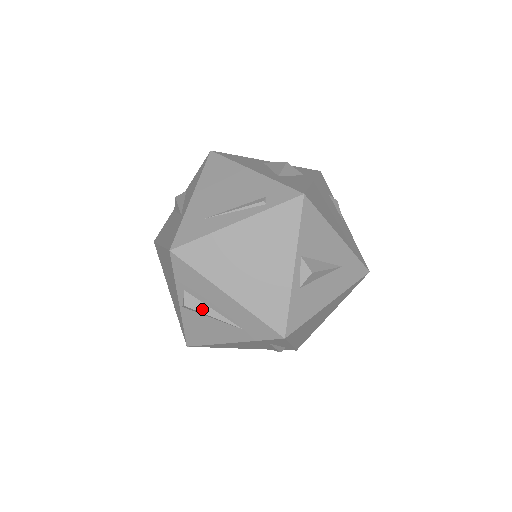
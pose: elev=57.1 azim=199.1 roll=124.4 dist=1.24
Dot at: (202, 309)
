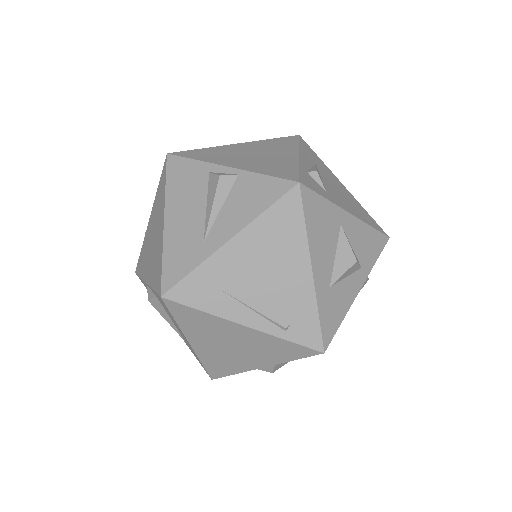
Dot at: (162, 313)
